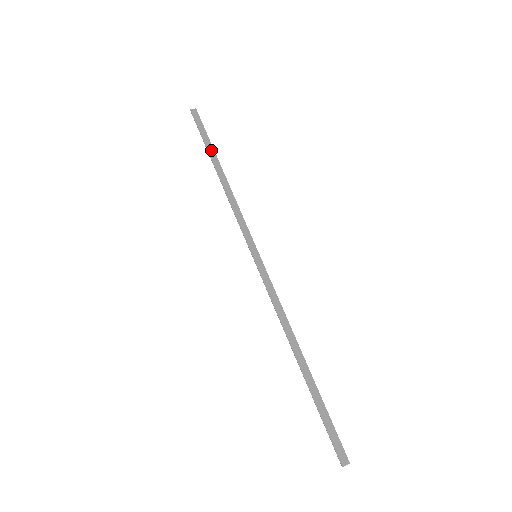
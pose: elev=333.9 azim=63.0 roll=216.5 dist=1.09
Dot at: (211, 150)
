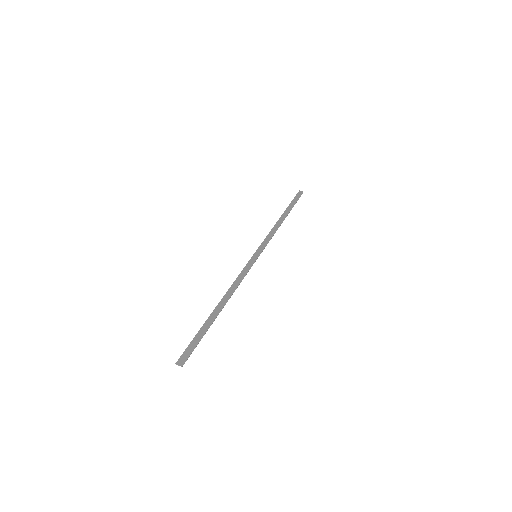
Dot at: (290, 208)
